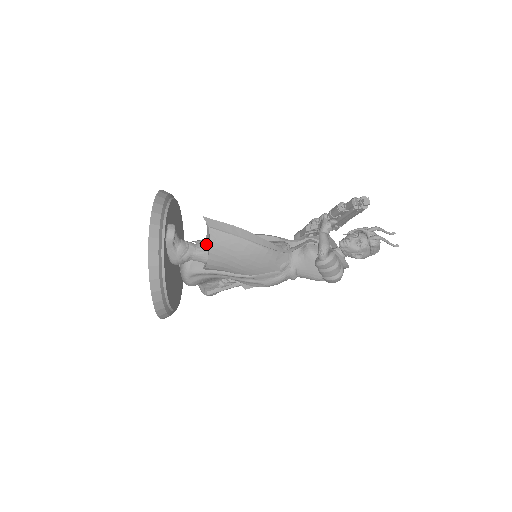
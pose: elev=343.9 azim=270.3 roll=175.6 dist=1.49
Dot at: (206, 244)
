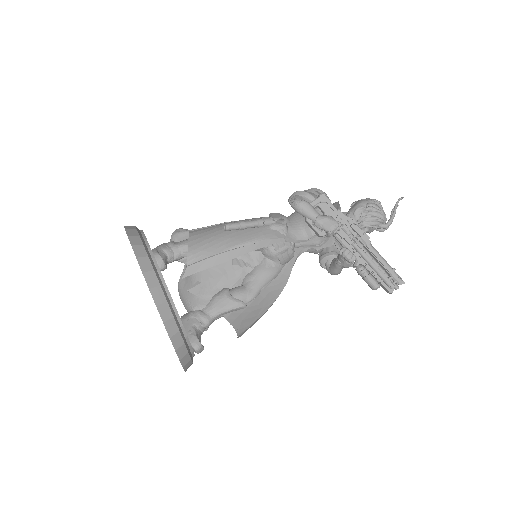
Dot at: (226, 318)
